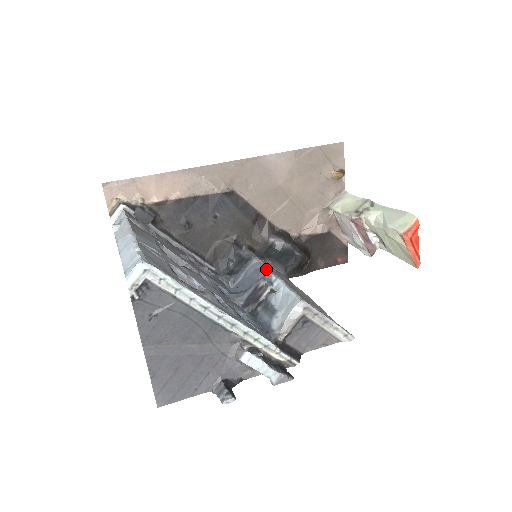
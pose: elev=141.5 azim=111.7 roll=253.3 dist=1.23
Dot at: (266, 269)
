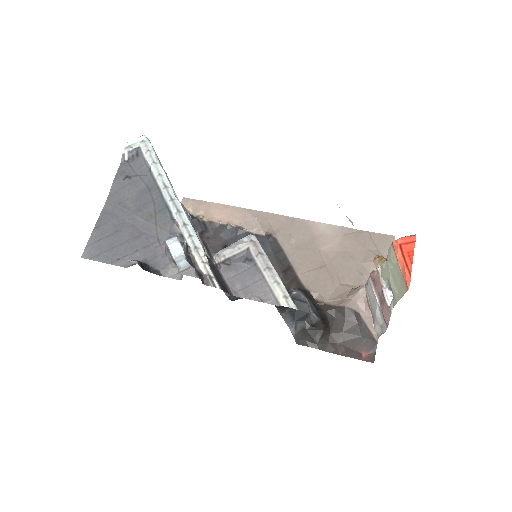
Dot at: occluded
